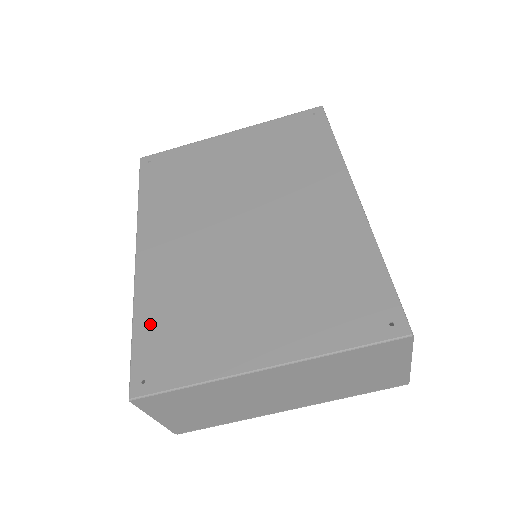
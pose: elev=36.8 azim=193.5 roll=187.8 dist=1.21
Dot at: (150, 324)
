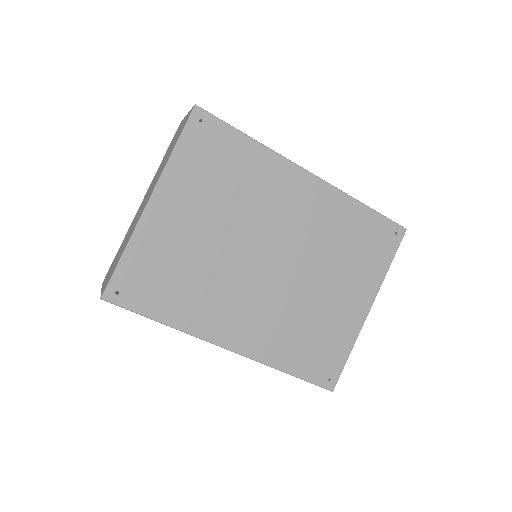
Dot at: (297, 362)
